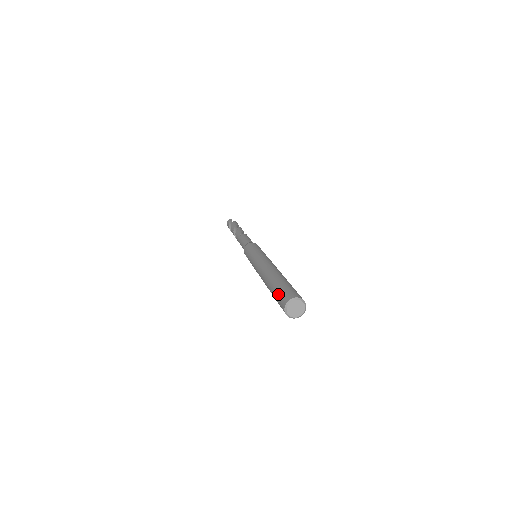
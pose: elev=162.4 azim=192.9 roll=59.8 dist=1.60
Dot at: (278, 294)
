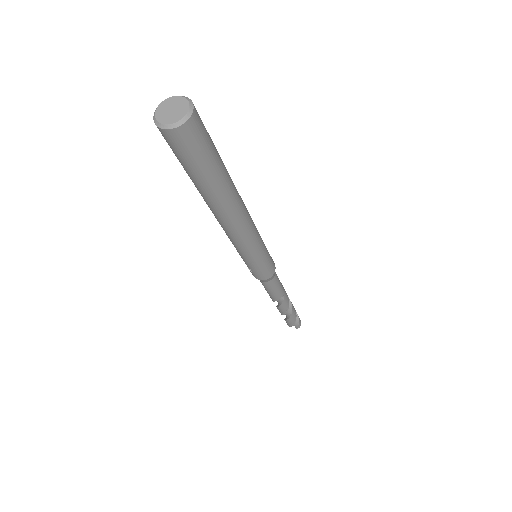
Dot at: occluded
